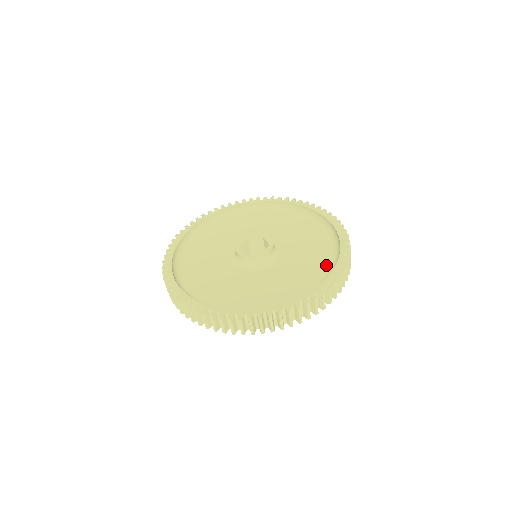
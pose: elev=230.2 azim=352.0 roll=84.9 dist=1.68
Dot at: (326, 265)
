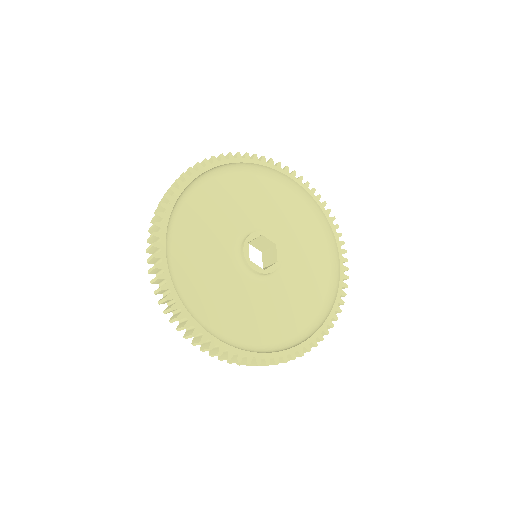
Dot at: (310, 316)
